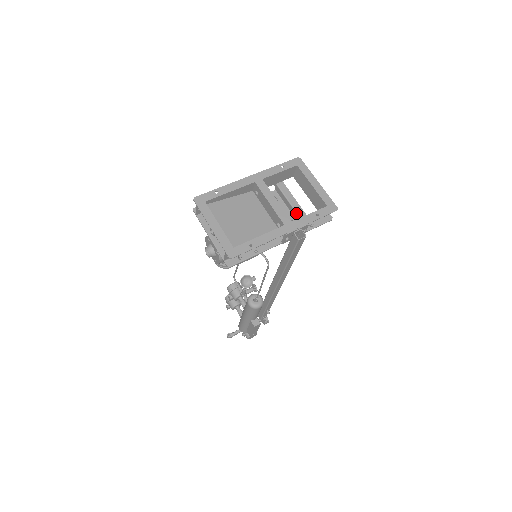
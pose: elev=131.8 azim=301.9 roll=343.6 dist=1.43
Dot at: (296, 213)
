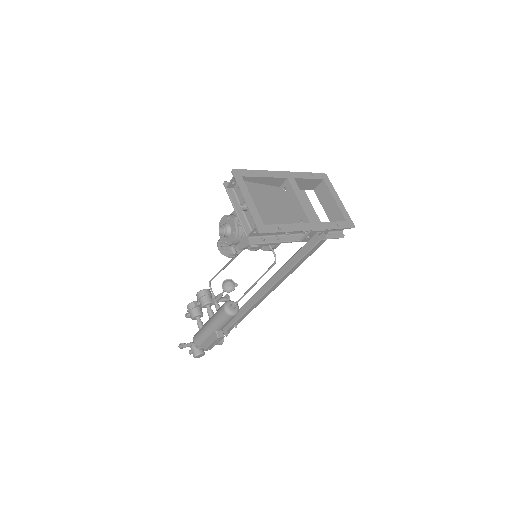
Dot at: occluded
